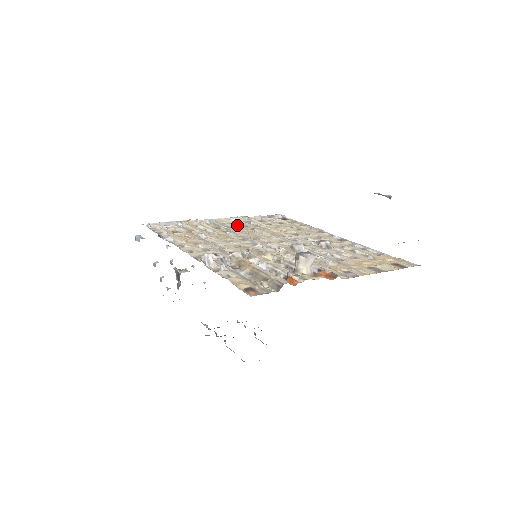
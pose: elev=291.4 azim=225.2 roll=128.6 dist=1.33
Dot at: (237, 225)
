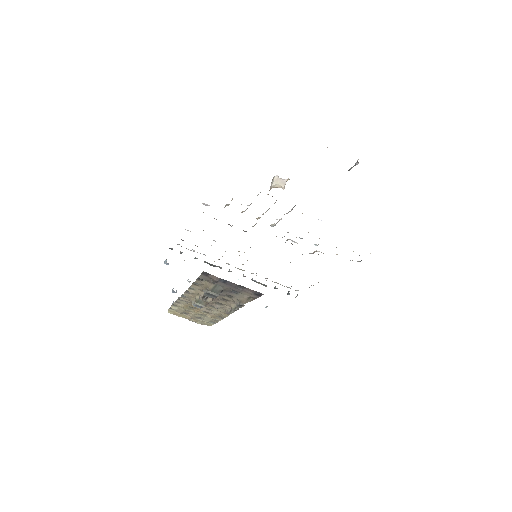
Dot at: occluded
